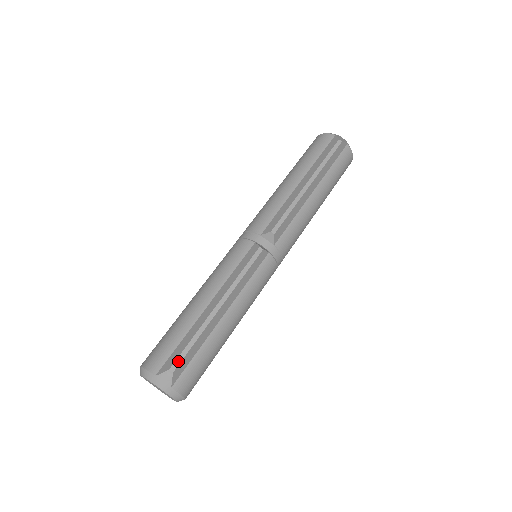
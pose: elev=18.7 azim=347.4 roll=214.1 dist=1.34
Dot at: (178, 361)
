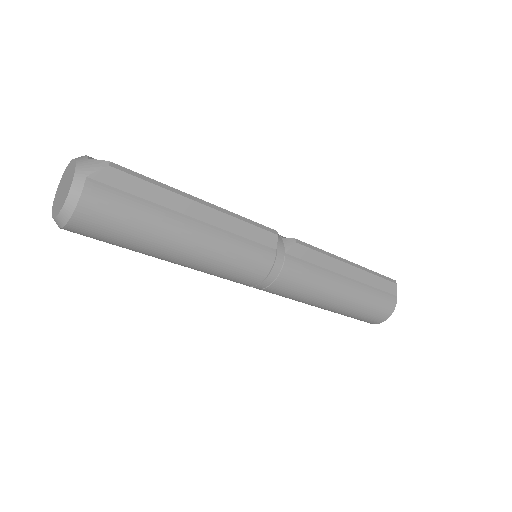
Dot at: (125, 169)
